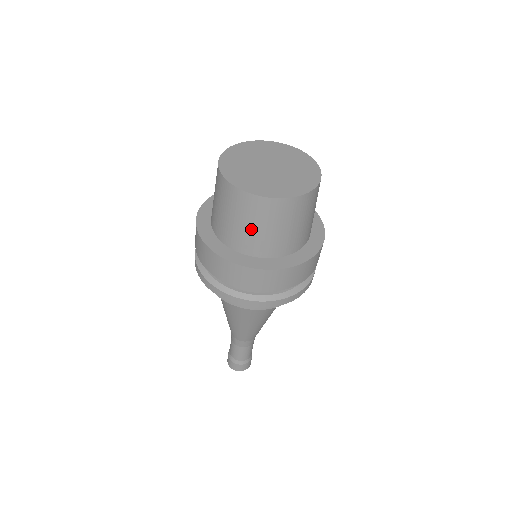
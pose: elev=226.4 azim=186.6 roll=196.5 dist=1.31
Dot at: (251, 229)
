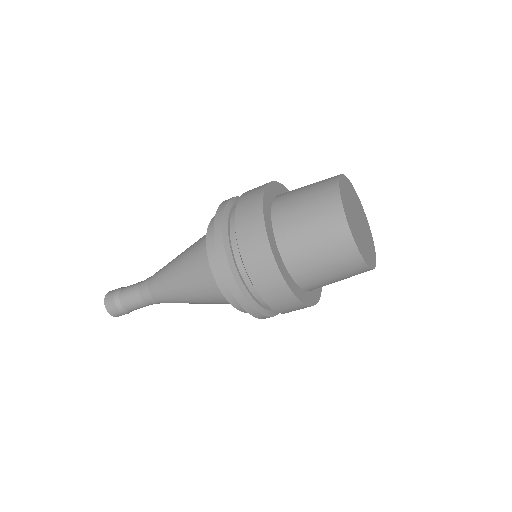
Dot at: (316, 254)
